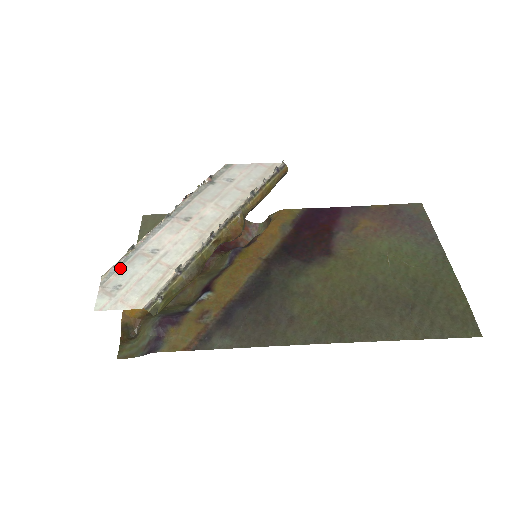
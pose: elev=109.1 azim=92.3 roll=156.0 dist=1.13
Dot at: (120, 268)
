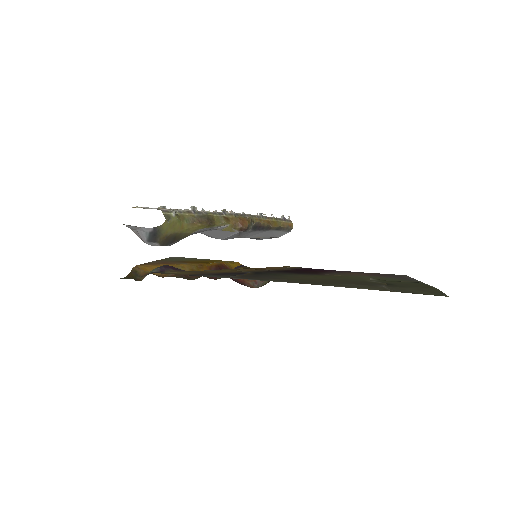
Dot at: (151, 208)
